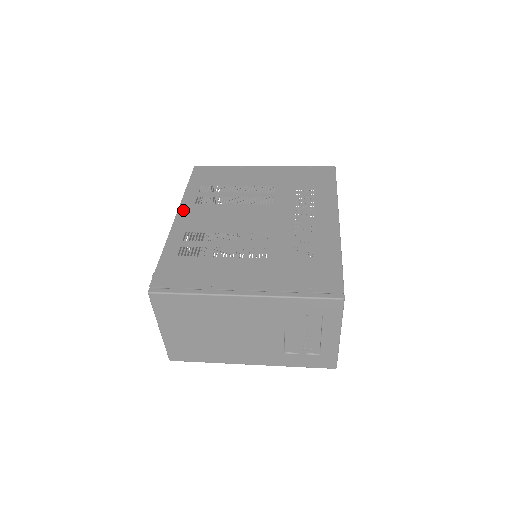
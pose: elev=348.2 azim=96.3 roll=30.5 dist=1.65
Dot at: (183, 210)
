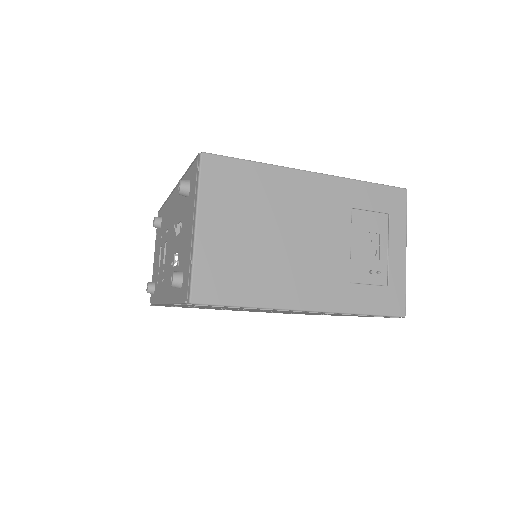
Dot at: occluded
